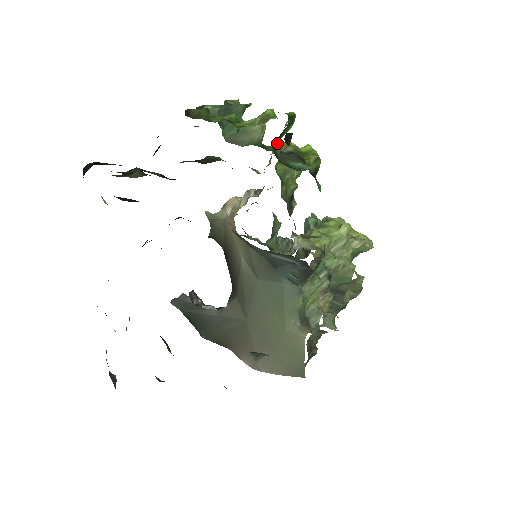
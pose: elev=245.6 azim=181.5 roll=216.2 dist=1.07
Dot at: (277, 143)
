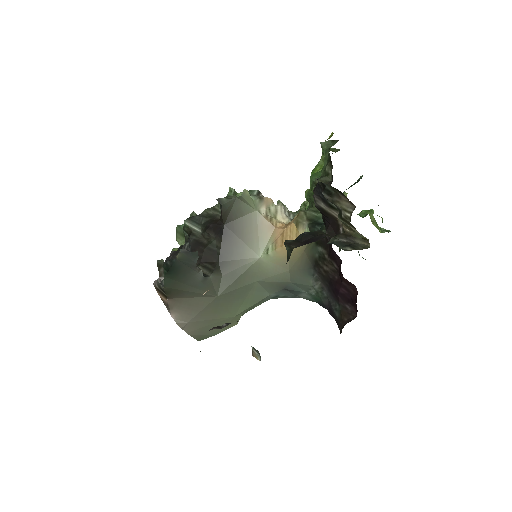
Dot at: occluded
